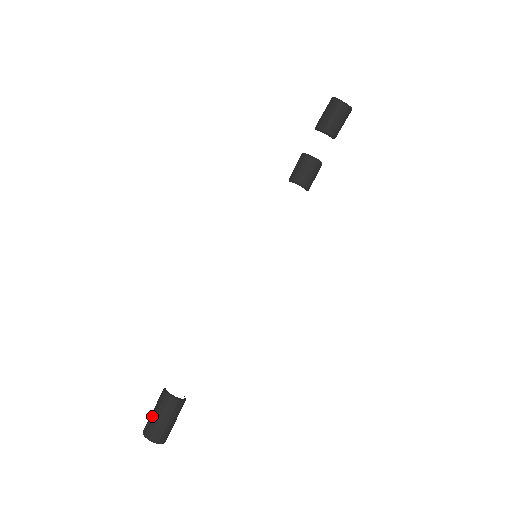
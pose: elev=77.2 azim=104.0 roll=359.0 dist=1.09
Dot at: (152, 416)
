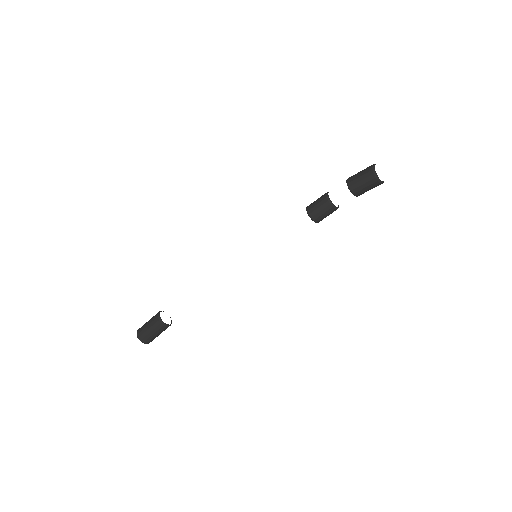
Dot at: (146, 328)
